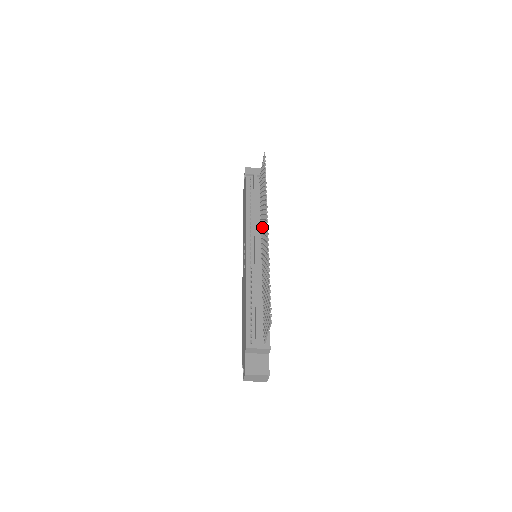
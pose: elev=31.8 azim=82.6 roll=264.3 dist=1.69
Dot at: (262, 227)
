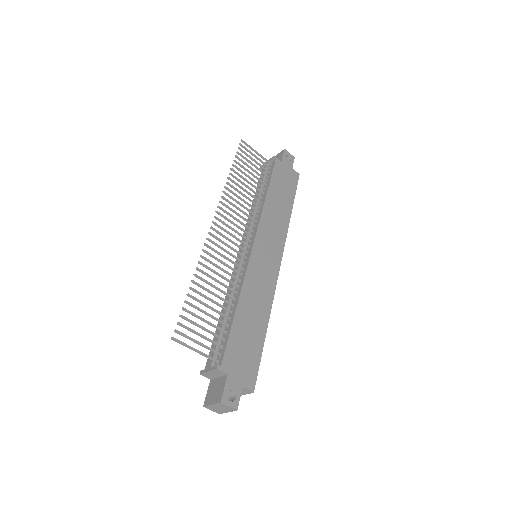
Dot at: (247, 222)
